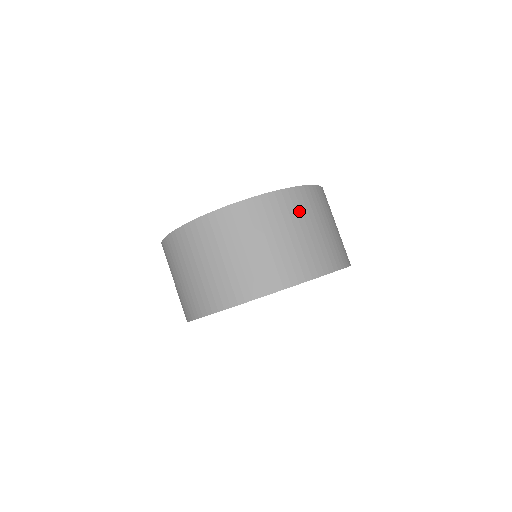
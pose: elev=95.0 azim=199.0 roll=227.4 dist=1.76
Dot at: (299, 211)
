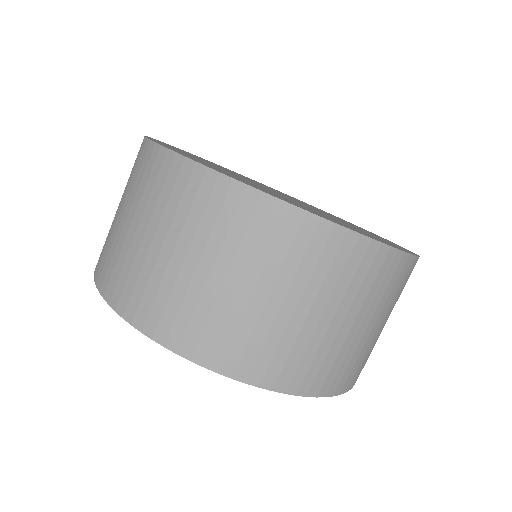
Dot at: (334, 277)
